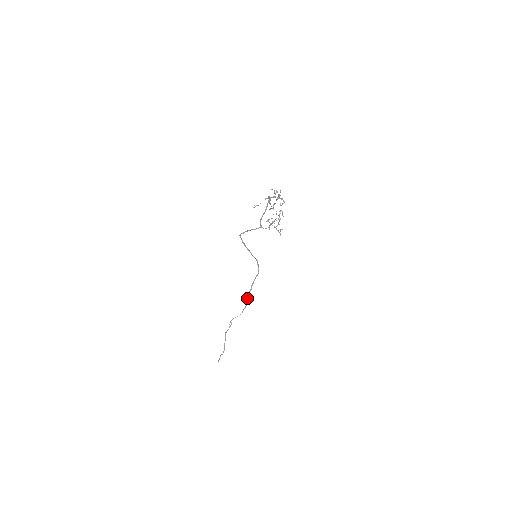
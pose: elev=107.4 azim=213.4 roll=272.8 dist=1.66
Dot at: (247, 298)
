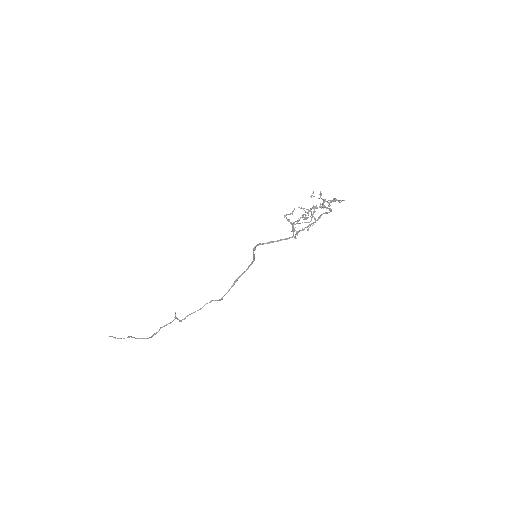
Dot at: occluded
